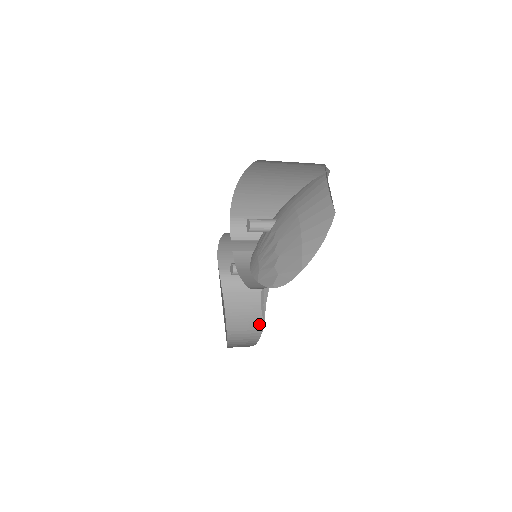
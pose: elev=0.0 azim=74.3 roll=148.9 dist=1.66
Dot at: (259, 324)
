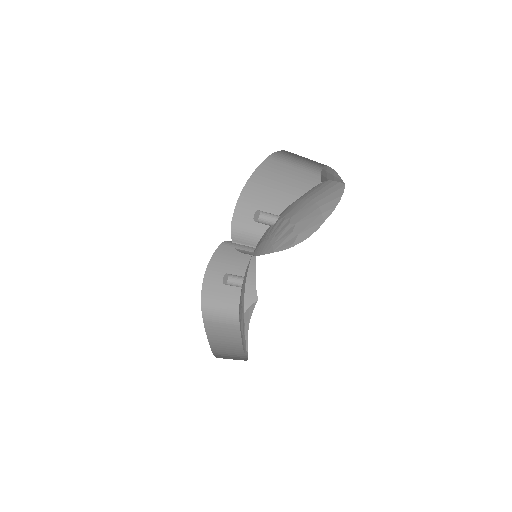
Dot at: (243, 352)
